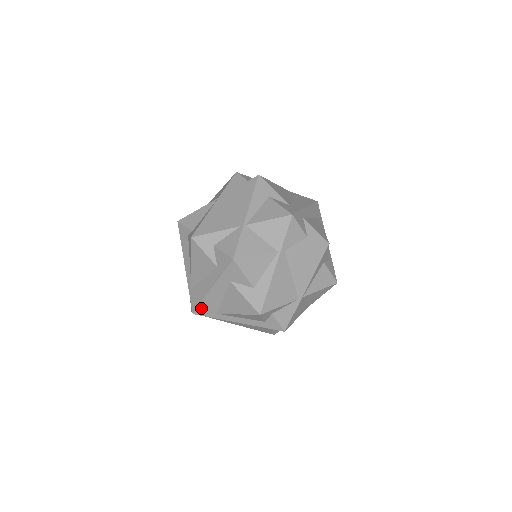
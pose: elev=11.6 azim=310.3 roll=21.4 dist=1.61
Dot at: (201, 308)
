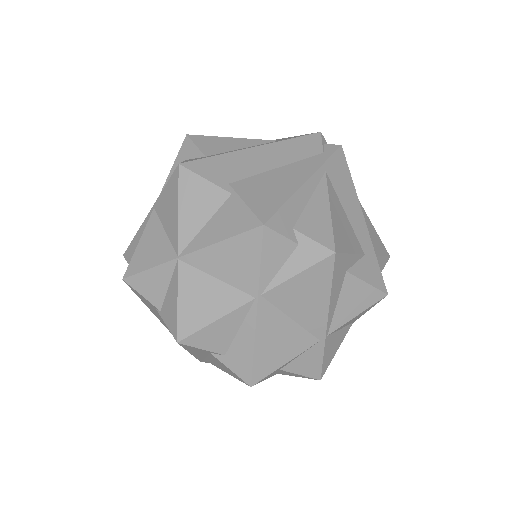
Dot at: occluded
